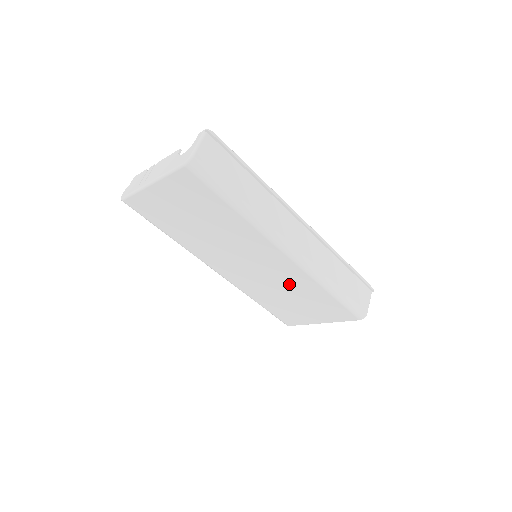
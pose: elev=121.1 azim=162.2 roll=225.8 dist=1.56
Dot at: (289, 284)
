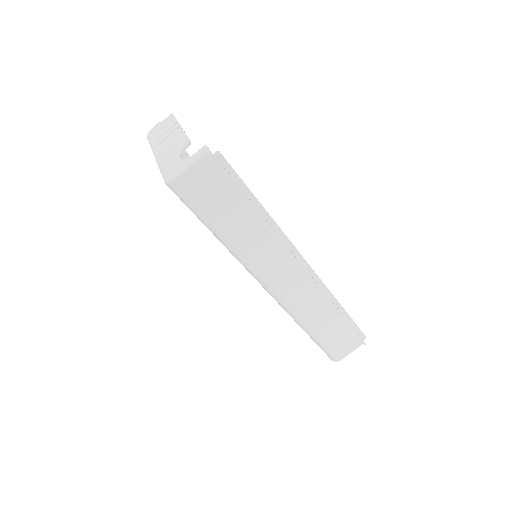
Dot at: occluded
